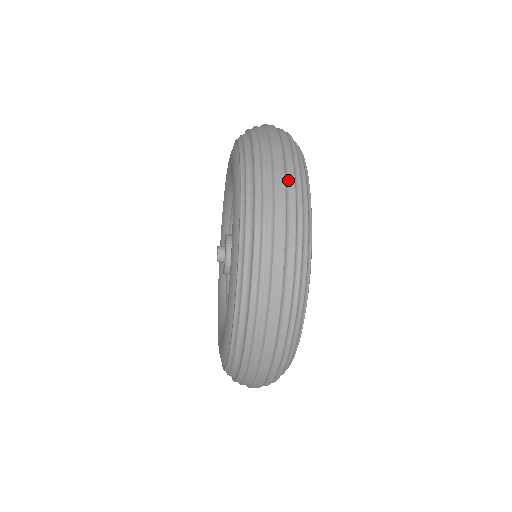
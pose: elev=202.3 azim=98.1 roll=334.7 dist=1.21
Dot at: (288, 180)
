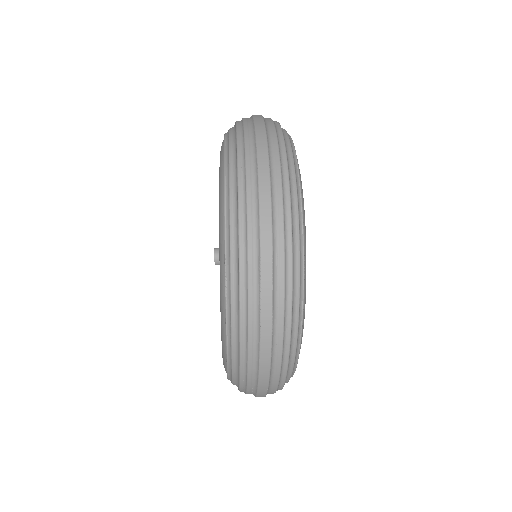
Dot at: (274, 179)
